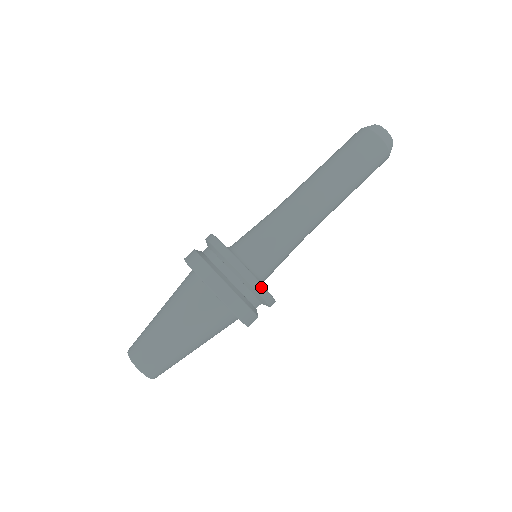
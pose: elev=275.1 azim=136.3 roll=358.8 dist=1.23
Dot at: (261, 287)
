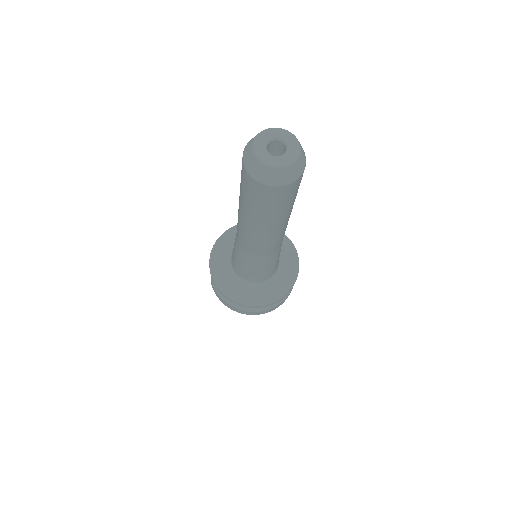
Dot at: occluded
